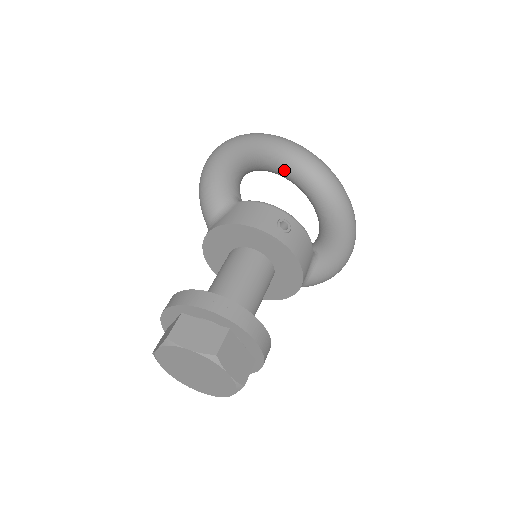
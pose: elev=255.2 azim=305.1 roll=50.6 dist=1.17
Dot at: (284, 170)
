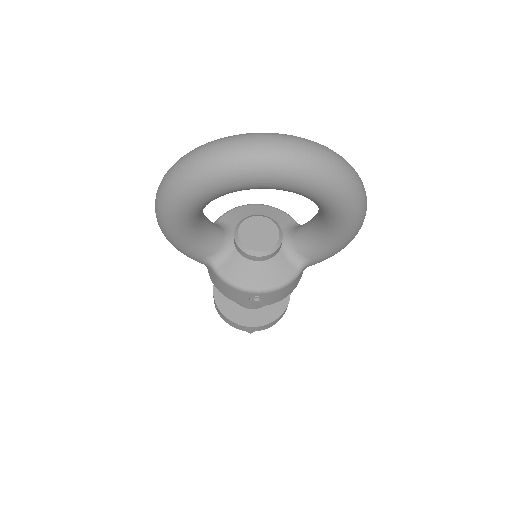
Dot at: occluded
